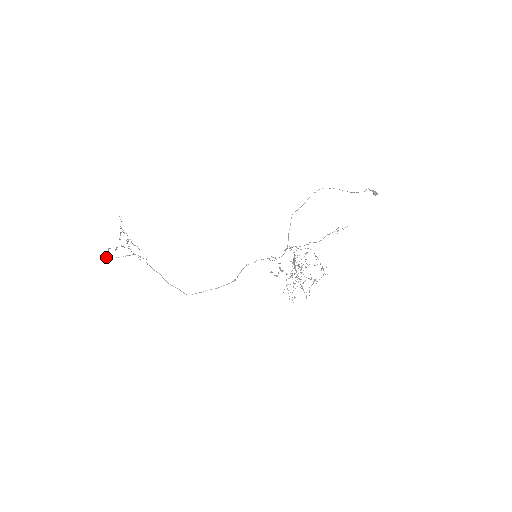
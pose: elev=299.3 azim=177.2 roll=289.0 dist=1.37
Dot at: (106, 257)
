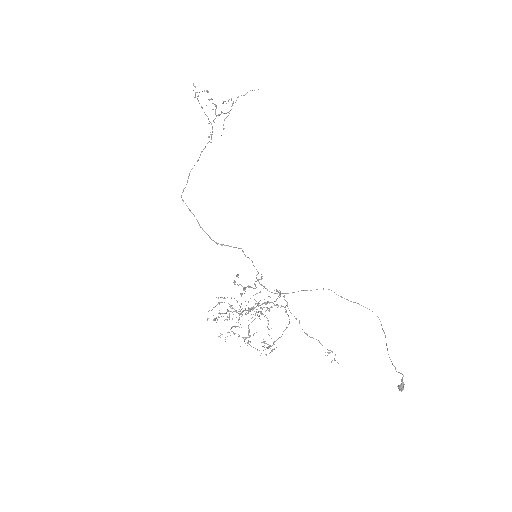
Dot at: (197, 92)
